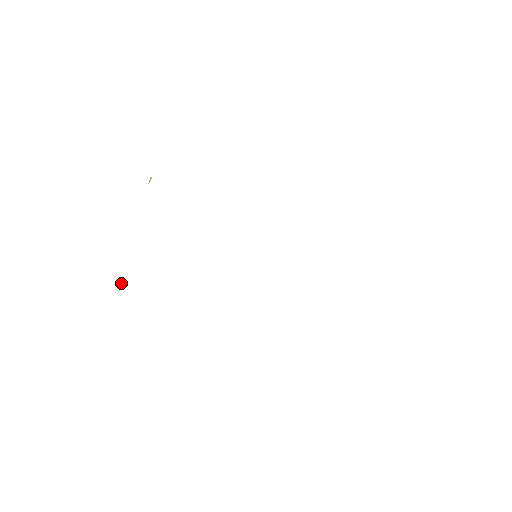
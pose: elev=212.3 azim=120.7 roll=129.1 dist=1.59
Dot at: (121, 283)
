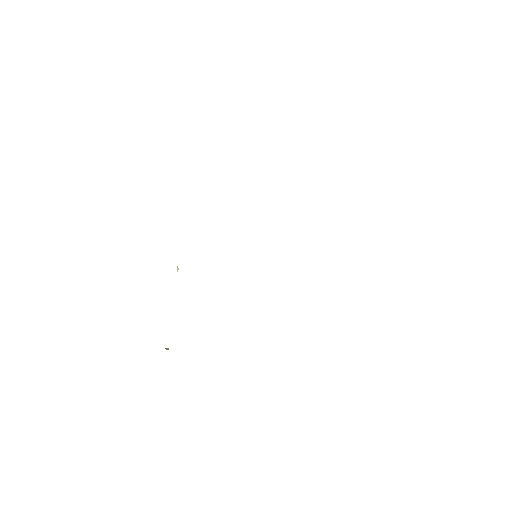
Dot at: (168, 348)
